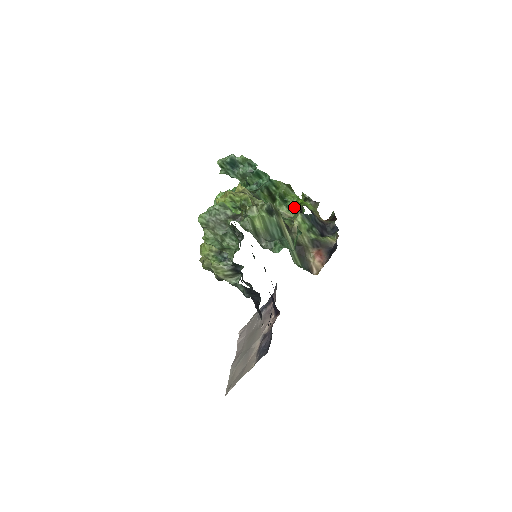
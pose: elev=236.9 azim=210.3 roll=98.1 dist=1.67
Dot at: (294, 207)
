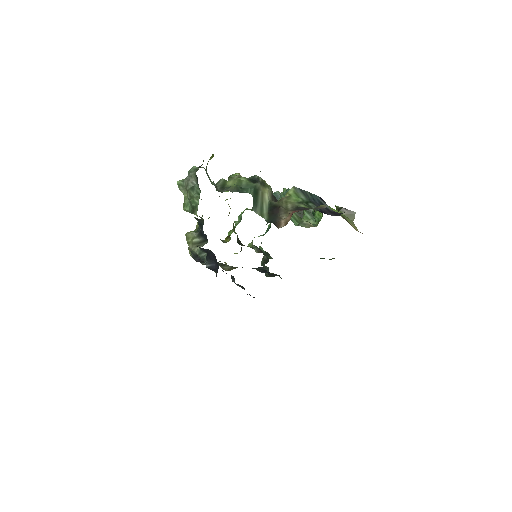
Dot at: (320, 217)
